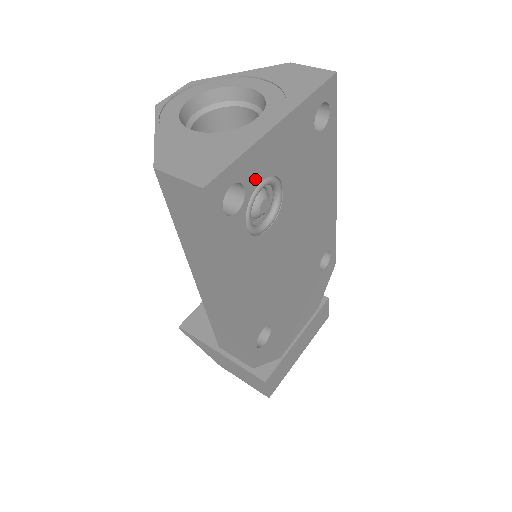
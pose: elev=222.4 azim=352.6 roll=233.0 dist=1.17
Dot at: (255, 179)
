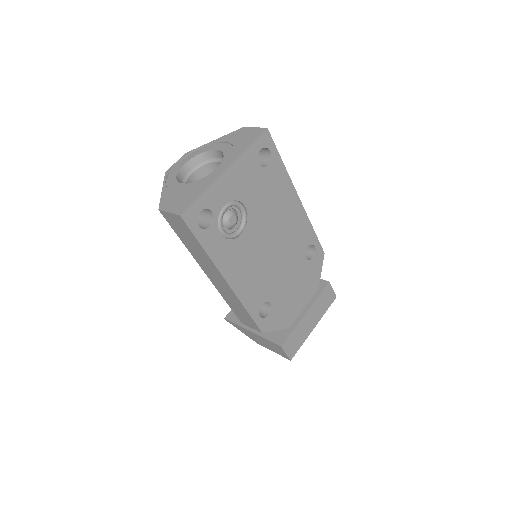
Dot at: (219, 205)
